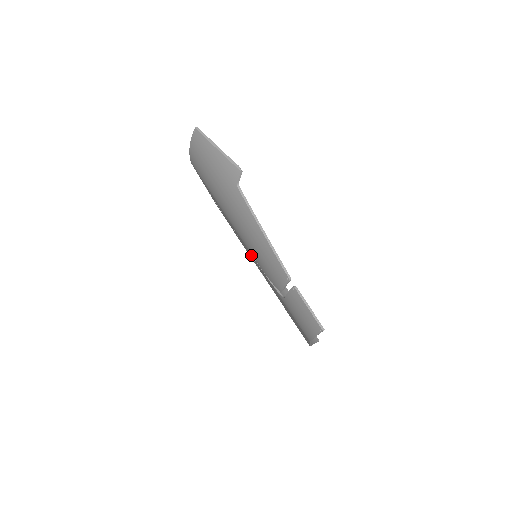
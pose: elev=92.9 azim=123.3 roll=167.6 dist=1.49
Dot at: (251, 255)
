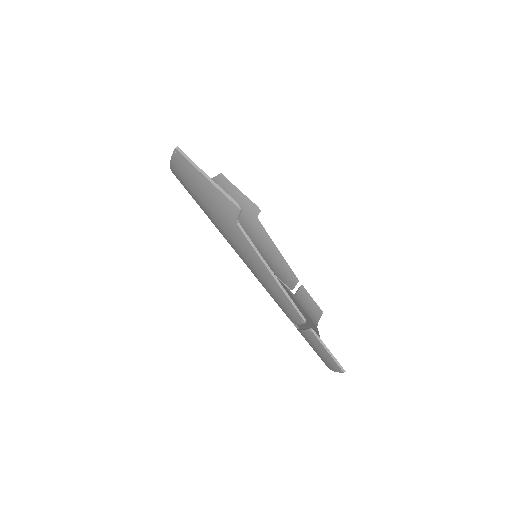
Dot at: occluded
